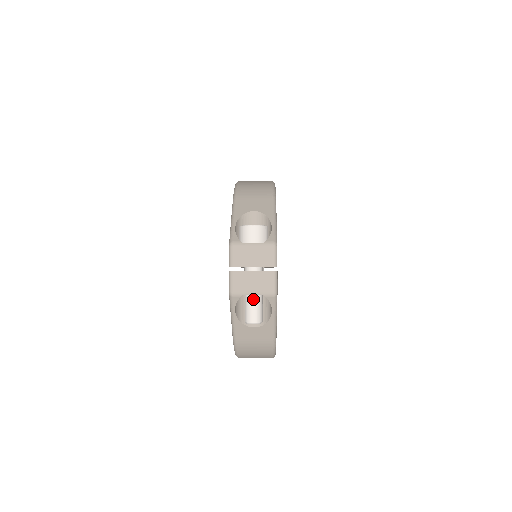
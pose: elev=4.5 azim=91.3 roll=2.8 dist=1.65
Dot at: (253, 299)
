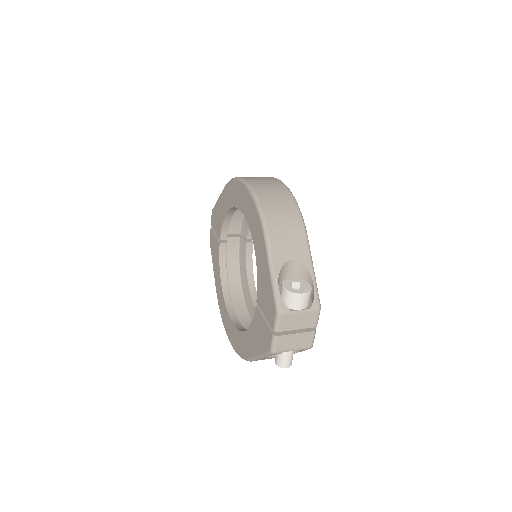
Dot at: (289, 351)
